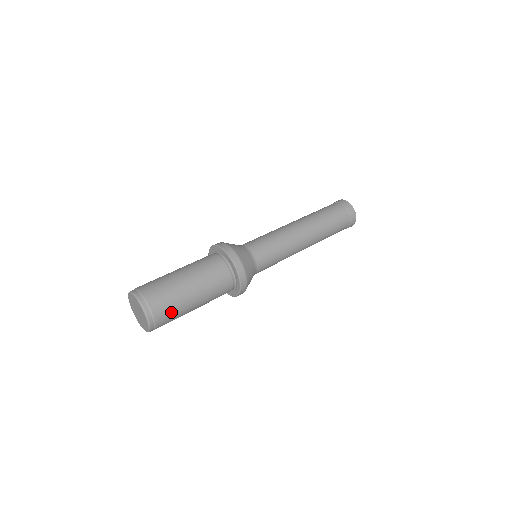
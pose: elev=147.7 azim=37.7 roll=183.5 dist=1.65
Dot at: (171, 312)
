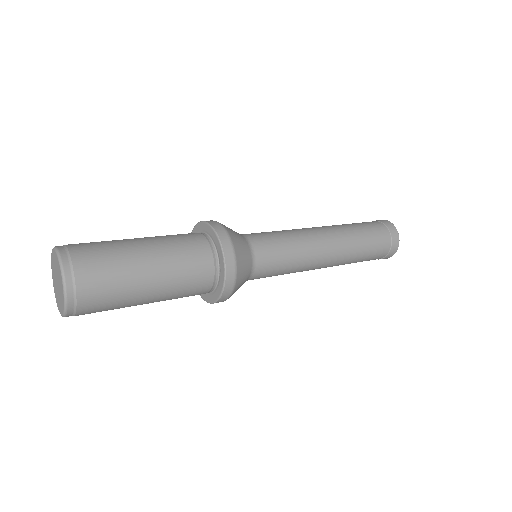
Dot at: (107, 298)
